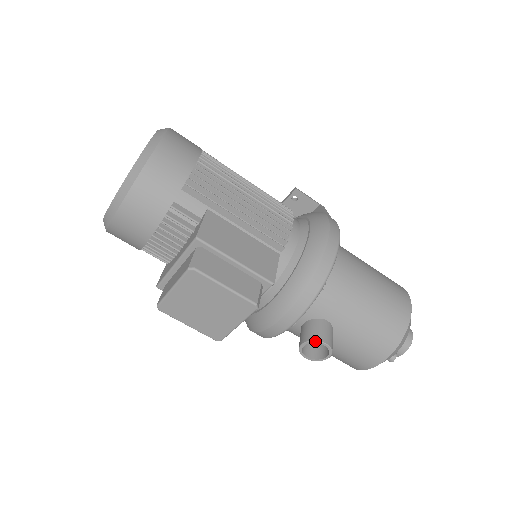
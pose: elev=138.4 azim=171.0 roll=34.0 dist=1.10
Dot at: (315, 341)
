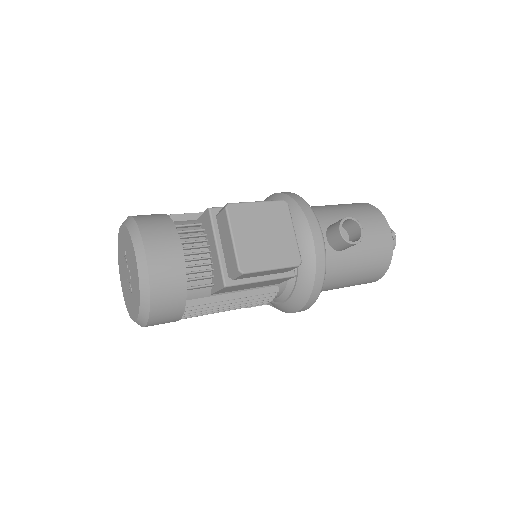
Dot at: (342, 221)
